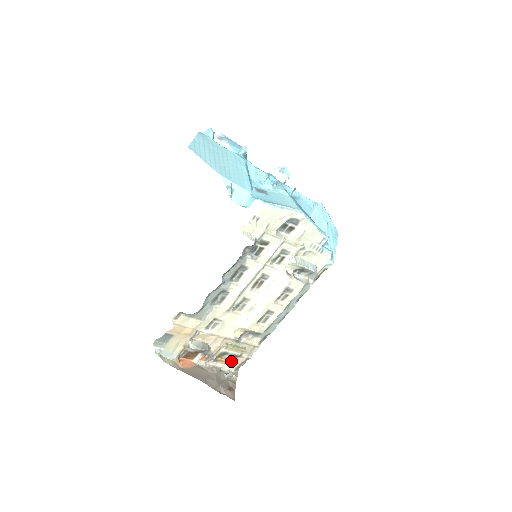
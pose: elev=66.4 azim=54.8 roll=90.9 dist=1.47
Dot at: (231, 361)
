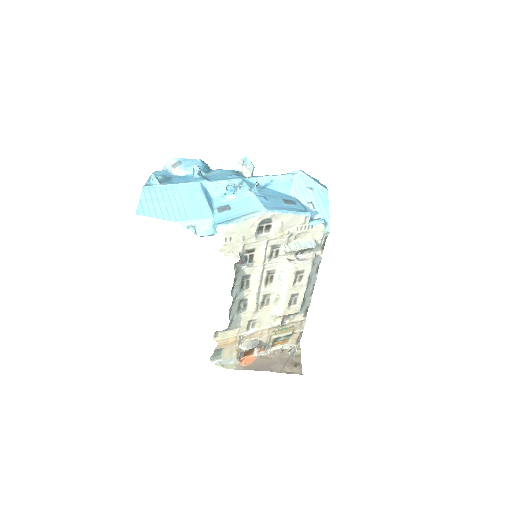
Dot at: (288, 340)
